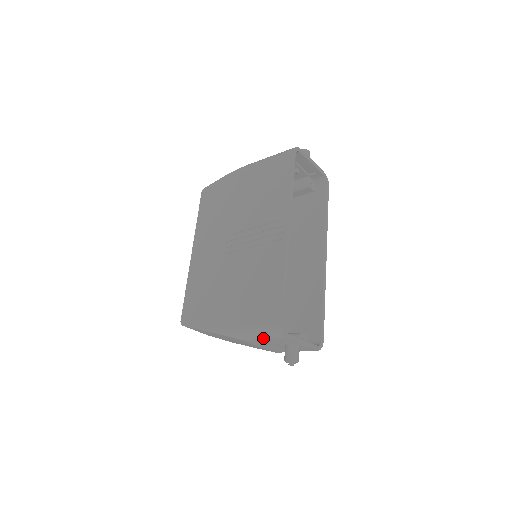
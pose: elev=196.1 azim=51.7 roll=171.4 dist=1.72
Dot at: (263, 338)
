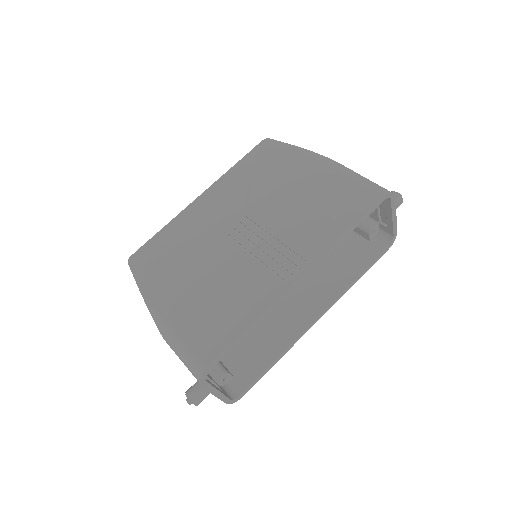
Dot at: (182, 360)
